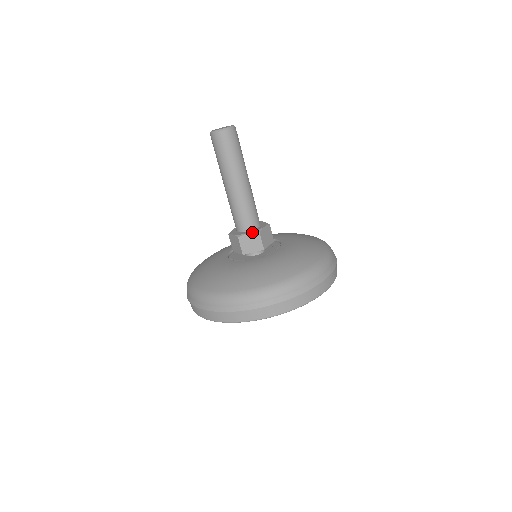
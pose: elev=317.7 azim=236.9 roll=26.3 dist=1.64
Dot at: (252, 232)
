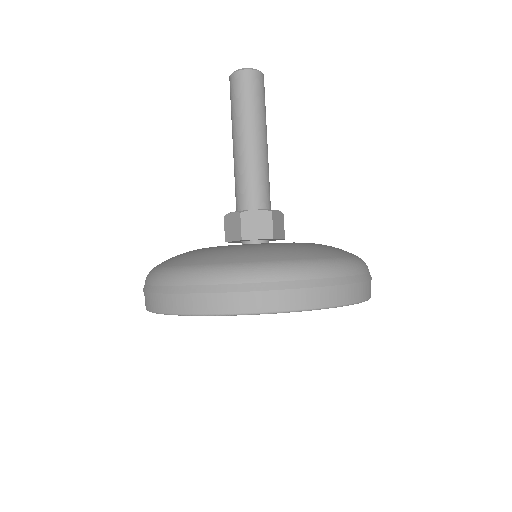
Dot at: (261, 209)
